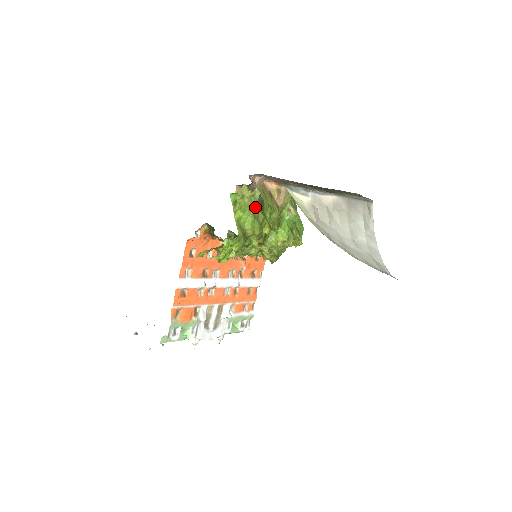
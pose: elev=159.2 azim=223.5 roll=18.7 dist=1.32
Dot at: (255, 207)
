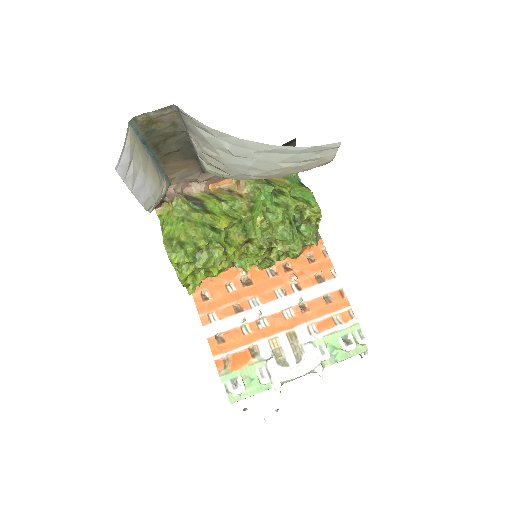
Dot at: (185, 213)
